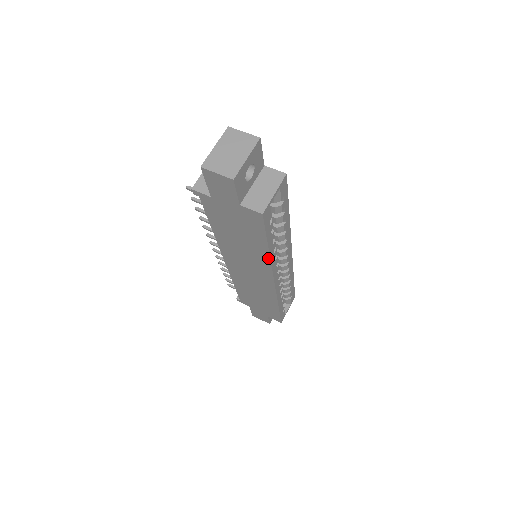
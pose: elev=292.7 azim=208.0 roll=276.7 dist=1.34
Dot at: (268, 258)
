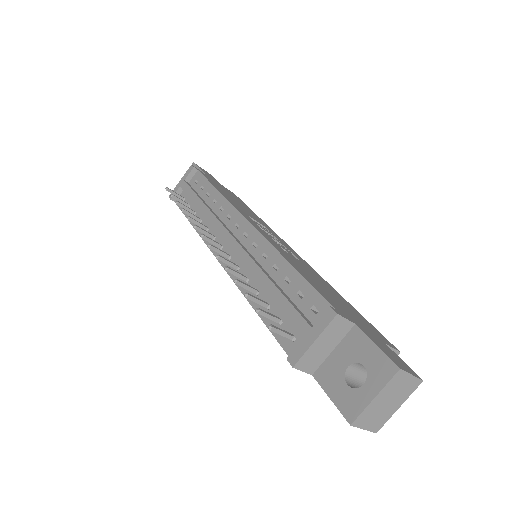
Dot at: occluded
